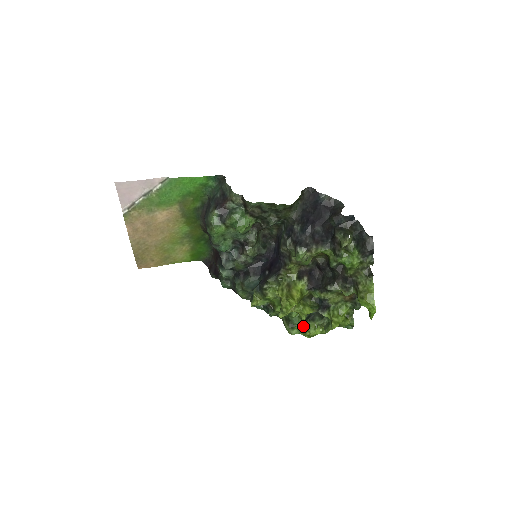
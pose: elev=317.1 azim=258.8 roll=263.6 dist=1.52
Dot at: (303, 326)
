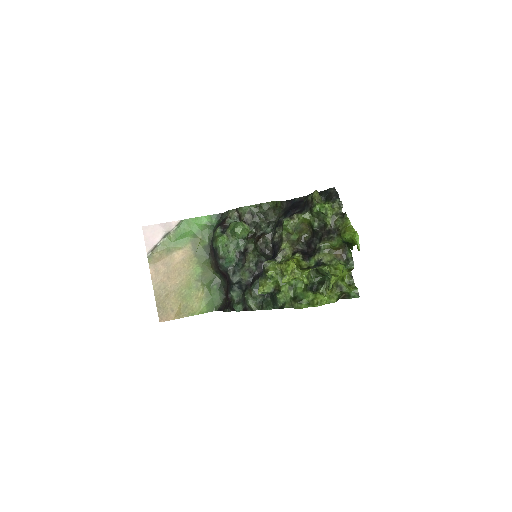
Dot at: (309, 295)
